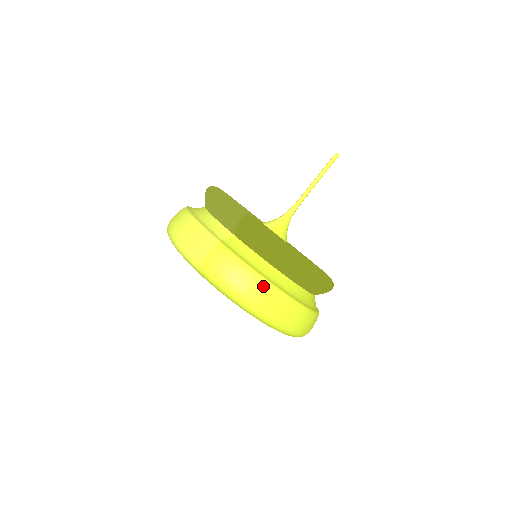
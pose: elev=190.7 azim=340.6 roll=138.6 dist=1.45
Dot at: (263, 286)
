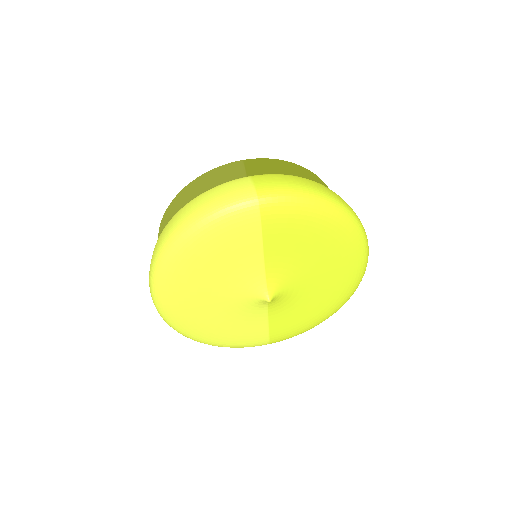
Dot at: (319, 184)
